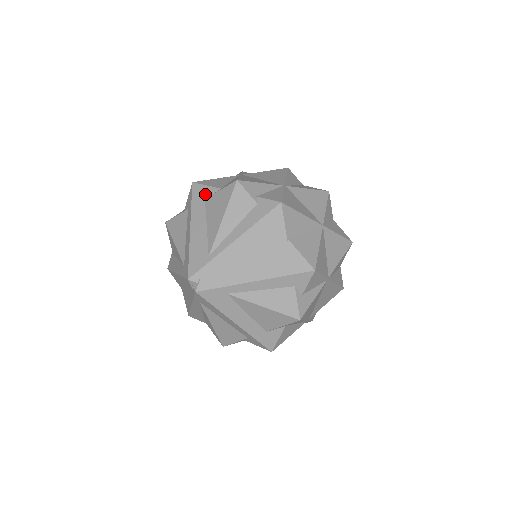
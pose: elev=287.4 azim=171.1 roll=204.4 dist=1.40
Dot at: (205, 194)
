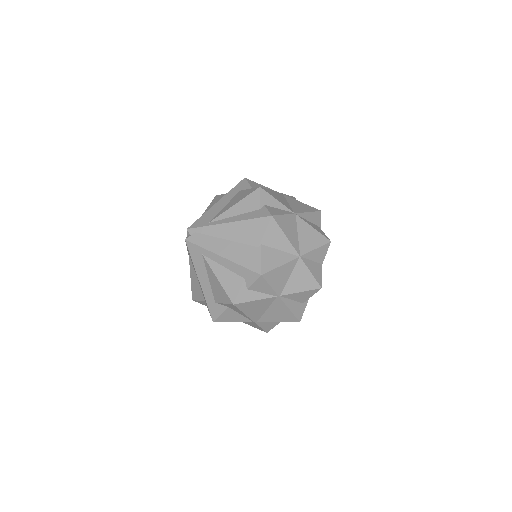
Dot at: (243, 188)
